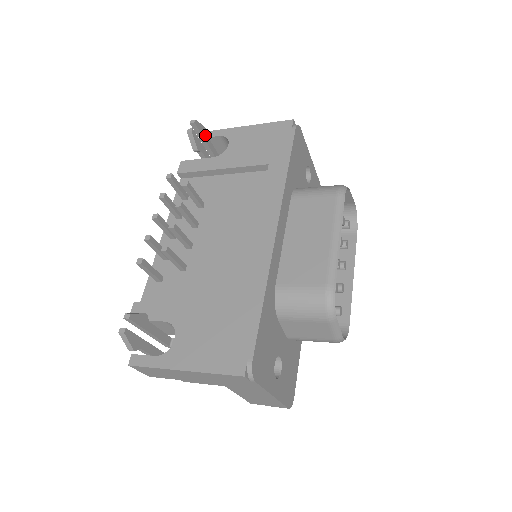
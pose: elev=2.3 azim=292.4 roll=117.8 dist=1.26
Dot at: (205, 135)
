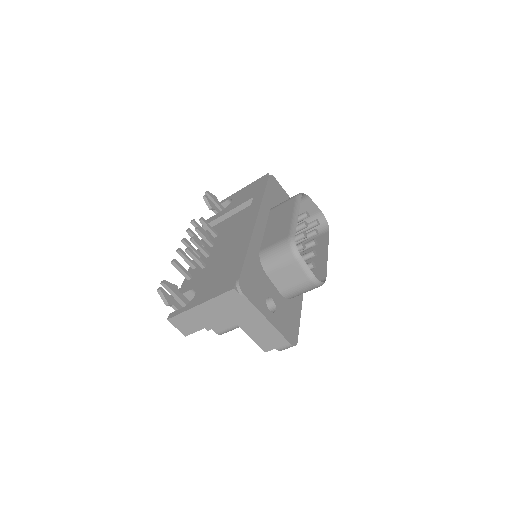
Dot at: (217, 201)
